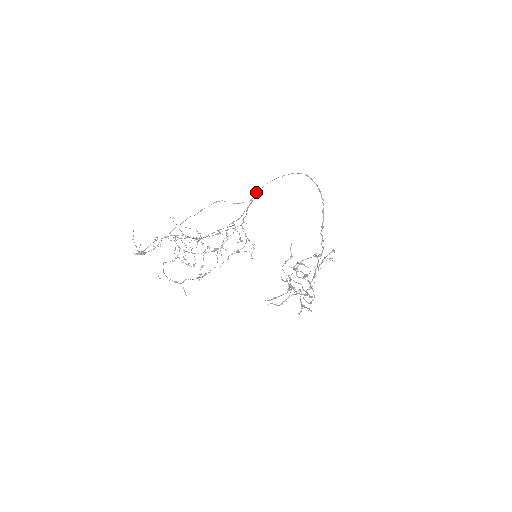
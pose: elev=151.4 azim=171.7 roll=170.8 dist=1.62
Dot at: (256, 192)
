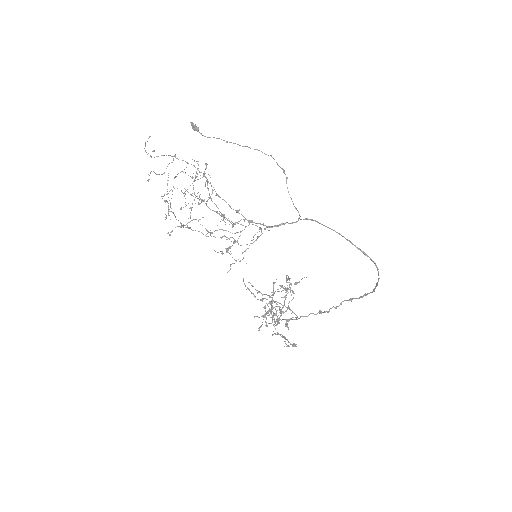
Dot at: (310, 219)
